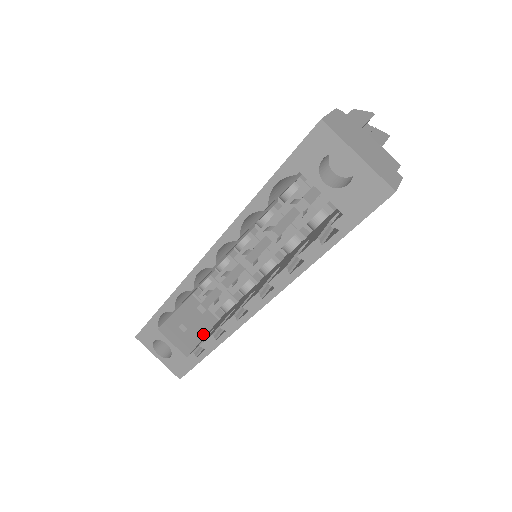
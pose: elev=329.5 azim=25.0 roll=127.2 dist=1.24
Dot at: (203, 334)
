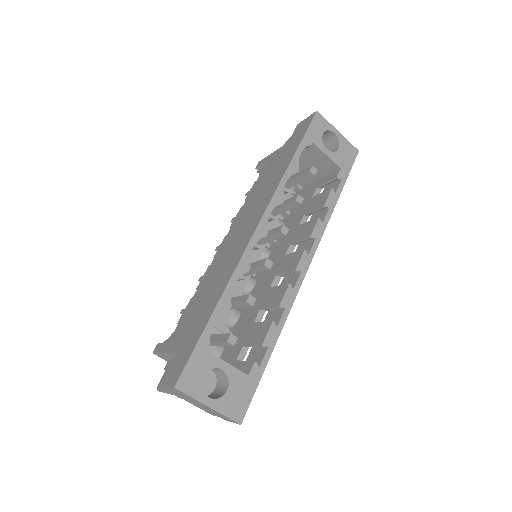
Dot at: occluded
